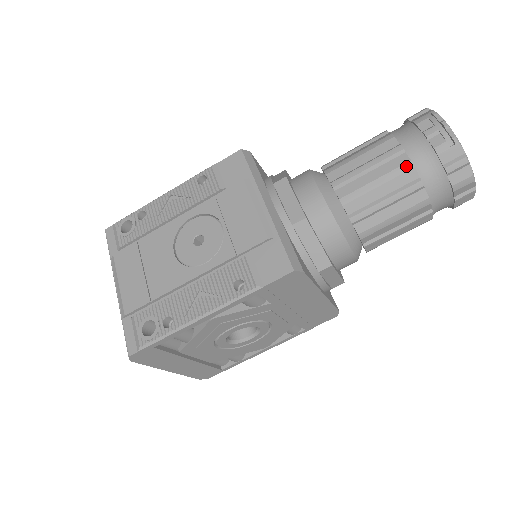
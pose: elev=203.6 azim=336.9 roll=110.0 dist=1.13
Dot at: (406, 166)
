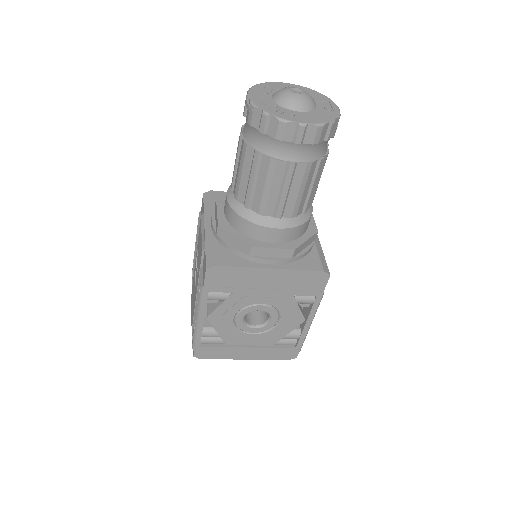
Dot at: (244, 148)
